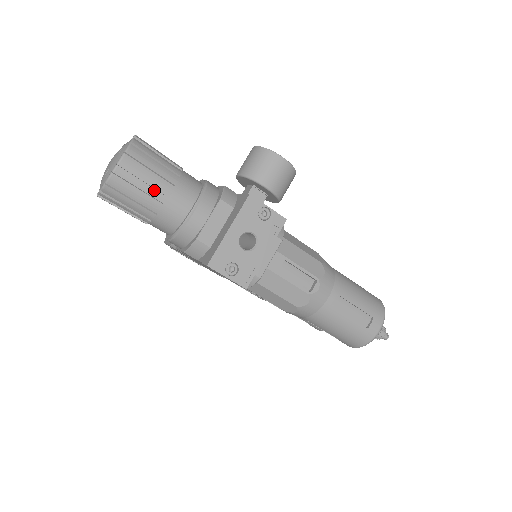
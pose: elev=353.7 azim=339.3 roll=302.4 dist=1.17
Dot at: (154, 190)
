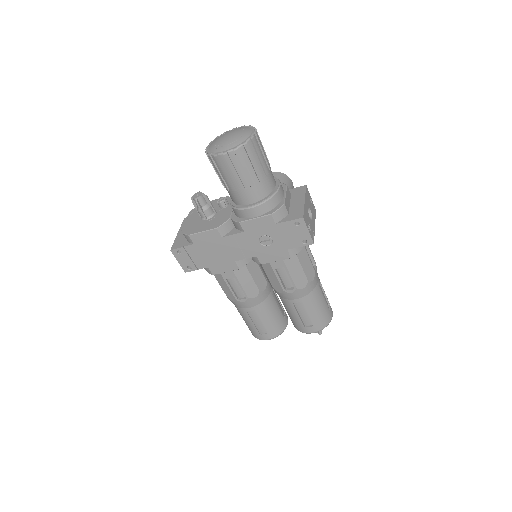
Dot at: (265, 161)
